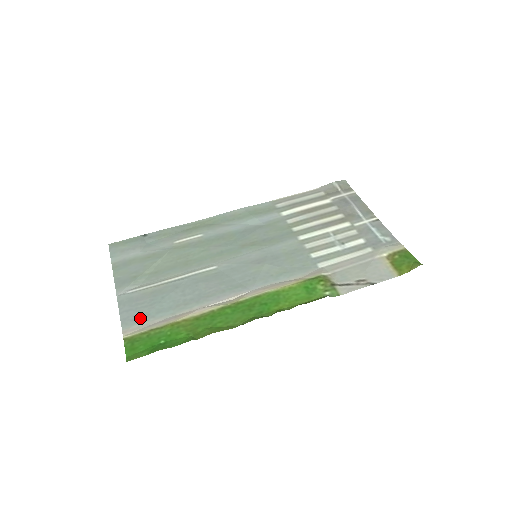
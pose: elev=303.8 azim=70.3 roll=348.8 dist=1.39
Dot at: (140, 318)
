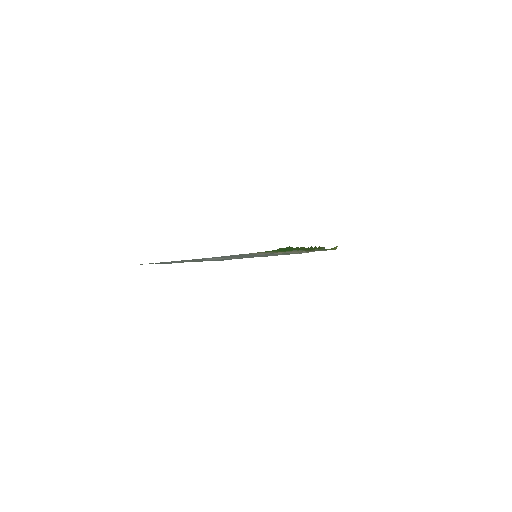
Dot at: (244, 254)
